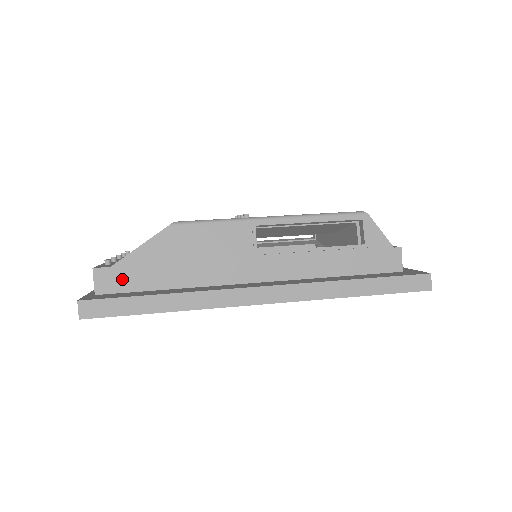
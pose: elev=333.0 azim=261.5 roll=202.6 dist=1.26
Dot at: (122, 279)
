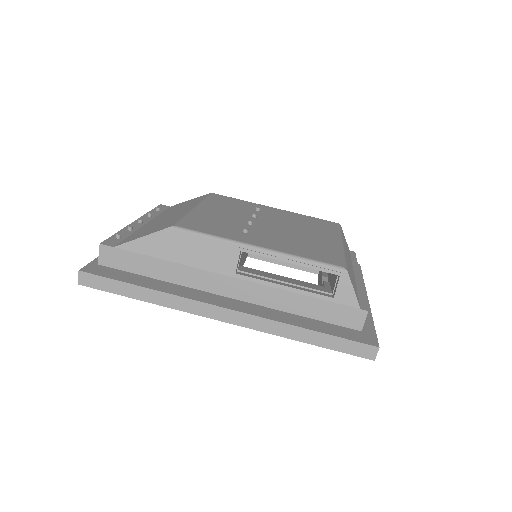
Dot at: (121, 259)
